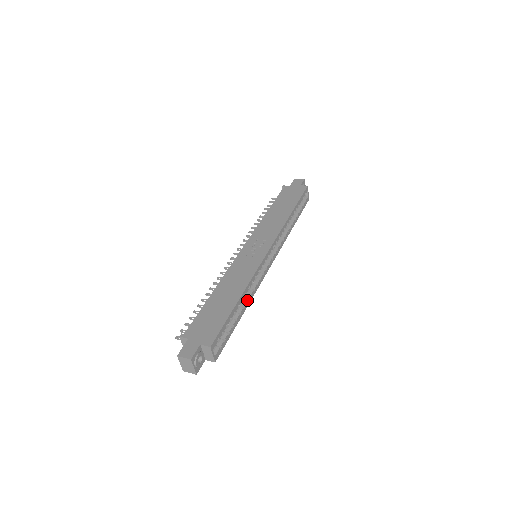
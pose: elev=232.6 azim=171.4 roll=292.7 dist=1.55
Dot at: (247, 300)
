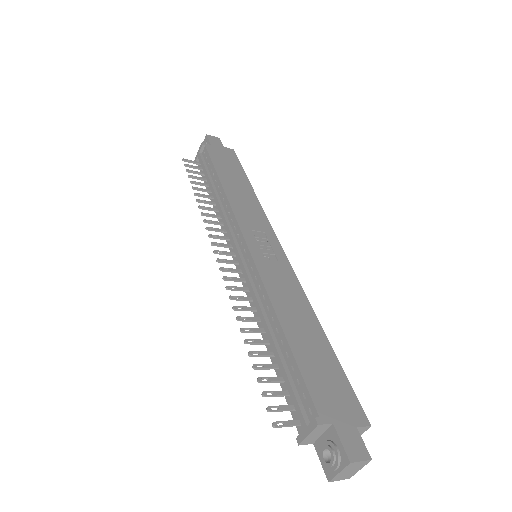
Dot at: occluded
